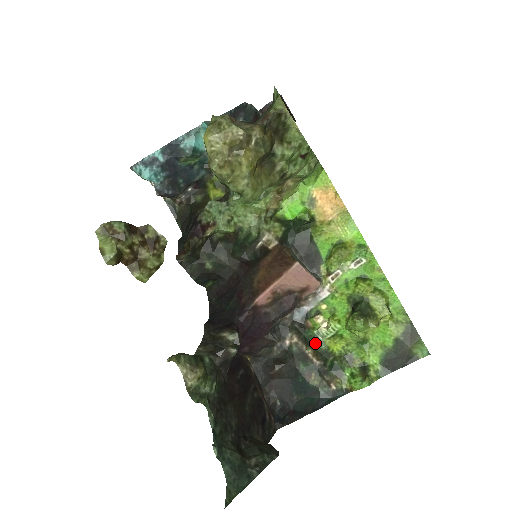
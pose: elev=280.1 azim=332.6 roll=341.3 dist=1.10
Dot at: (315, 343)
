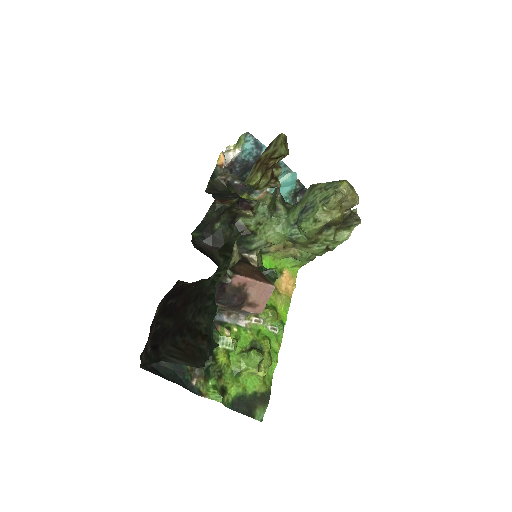
Dot at: occluded
